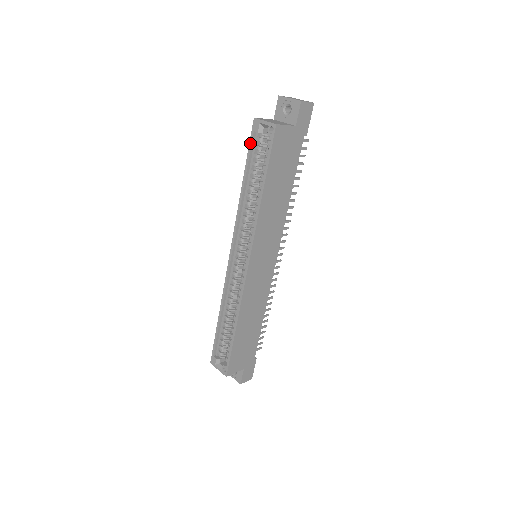
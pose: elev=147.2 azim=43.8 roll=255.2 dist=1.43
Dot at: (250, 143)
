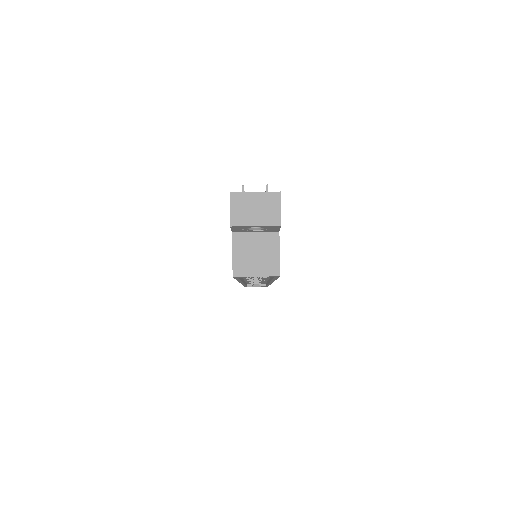
Dot at: occluded
